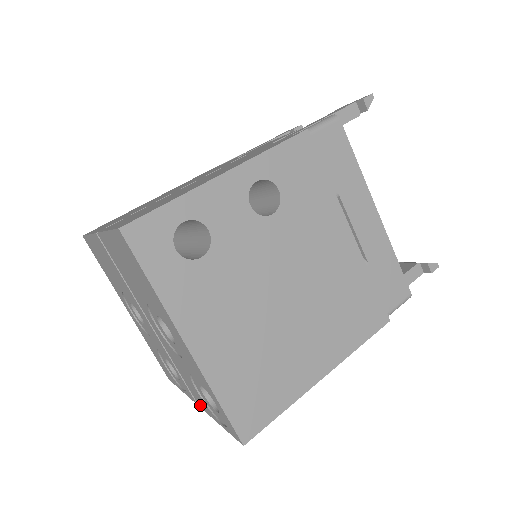
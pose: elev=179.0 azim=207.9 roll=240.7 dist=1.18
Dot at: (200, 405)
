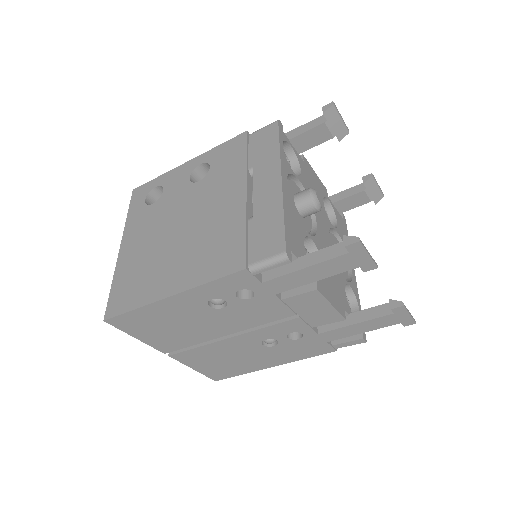
Dot at: occluded
